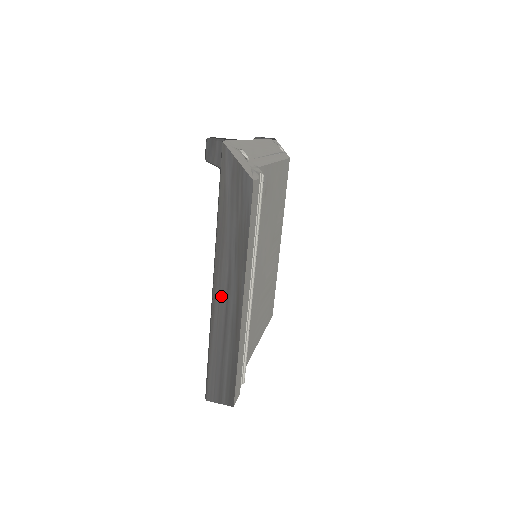
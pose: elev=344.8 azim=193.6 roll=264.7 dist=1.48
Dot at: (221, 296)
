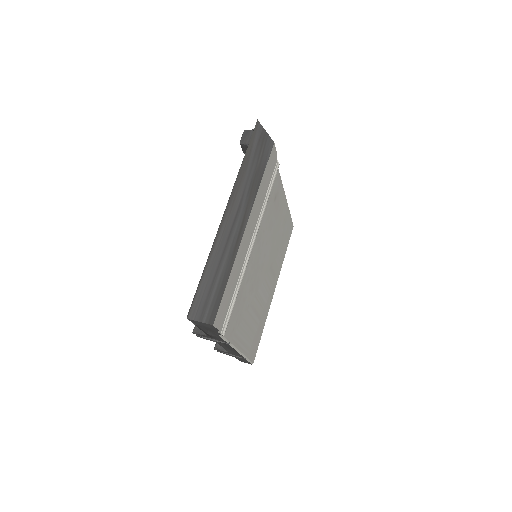
Dot at: (229, 221)
